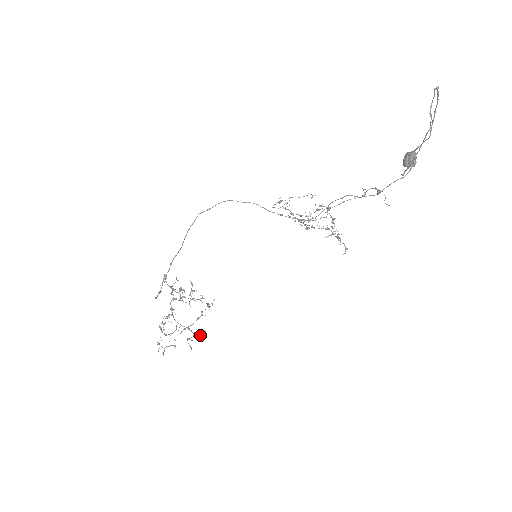
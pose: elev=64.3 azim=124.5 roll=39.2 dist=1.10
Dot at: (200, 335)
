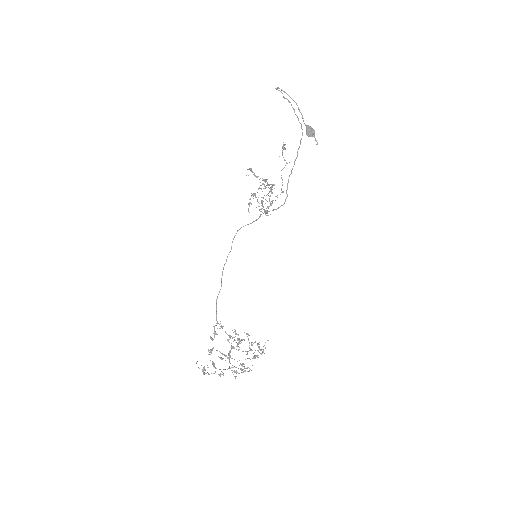
Dot at: (244, 364)
